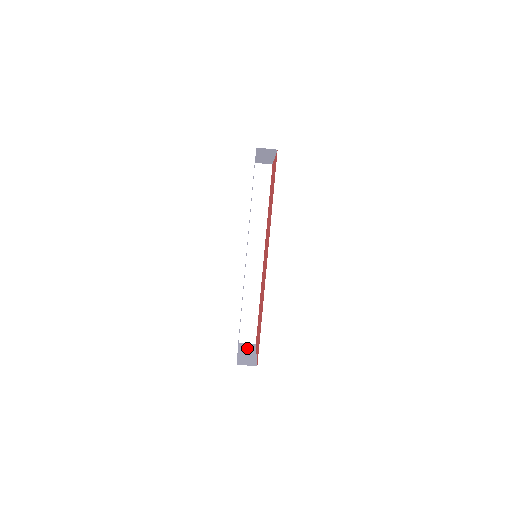
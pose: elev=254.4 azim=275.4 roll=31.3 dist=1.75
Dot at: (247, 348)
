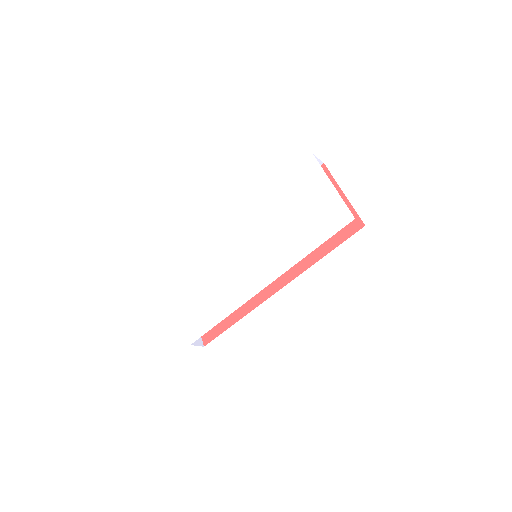
Dot at: occluded
